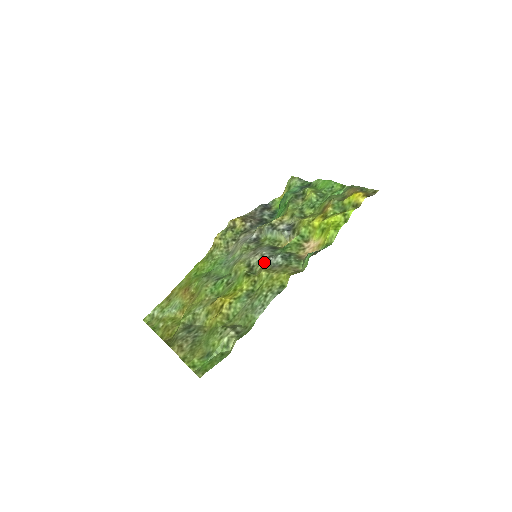
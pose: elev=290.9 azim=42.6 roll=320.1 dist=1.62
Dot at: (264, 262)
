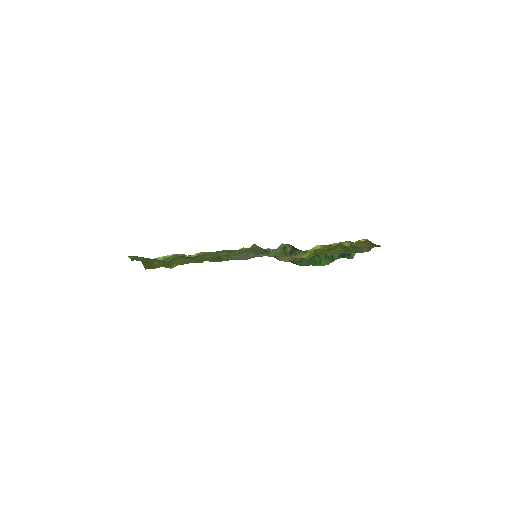
Dot at: occluded
